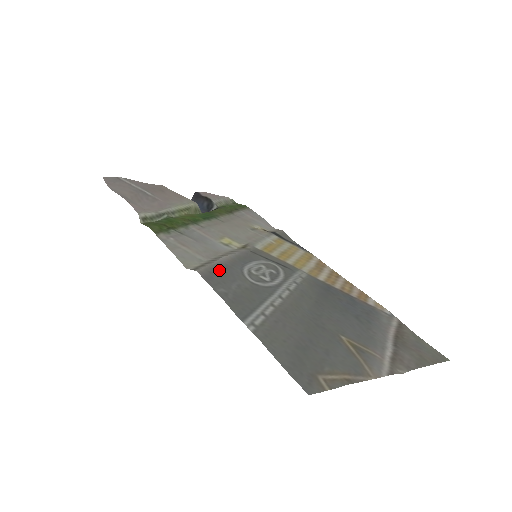
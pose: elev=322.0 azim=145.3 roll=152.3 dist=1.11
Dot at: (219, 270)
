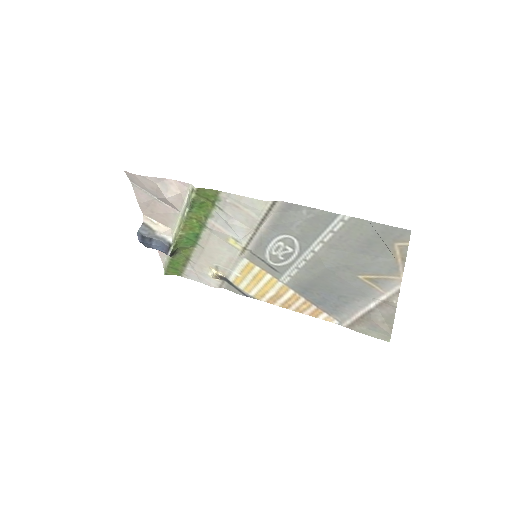
Dot at: (279, 217)
